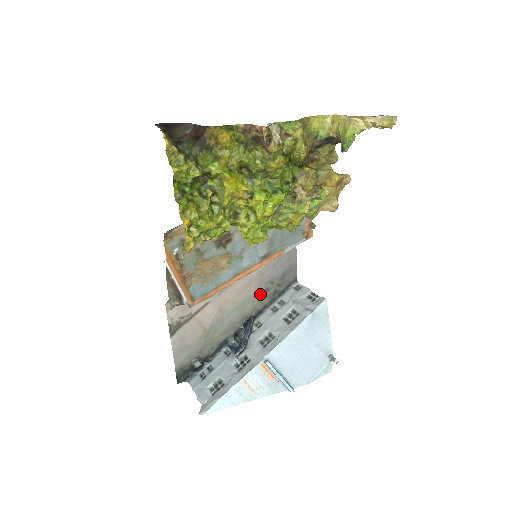
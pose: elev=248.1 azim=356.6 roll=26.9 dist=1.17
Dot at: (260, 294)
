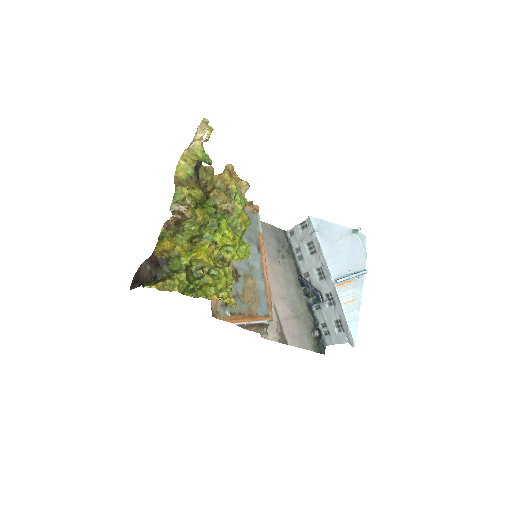
Dot at: (284, 264)
